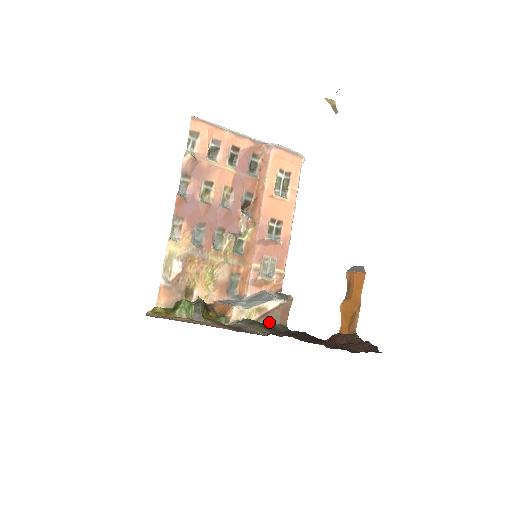
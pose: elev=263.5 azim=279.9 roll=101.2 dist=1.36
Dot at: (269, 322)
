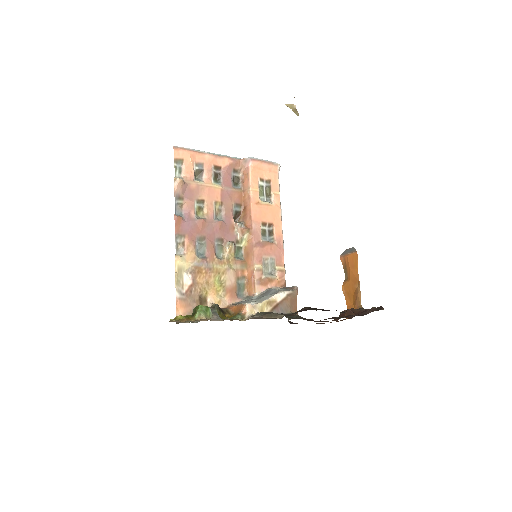
Dot at: occluded
